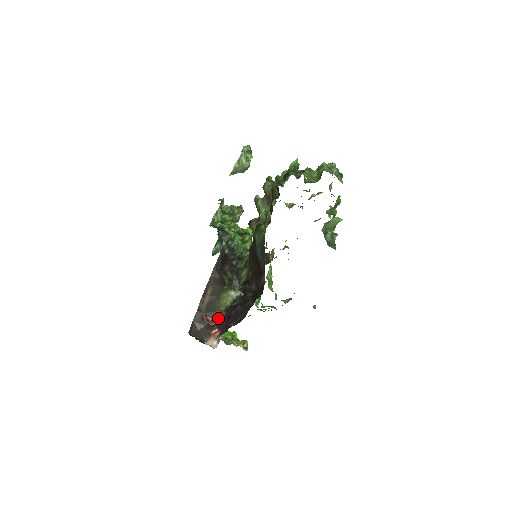
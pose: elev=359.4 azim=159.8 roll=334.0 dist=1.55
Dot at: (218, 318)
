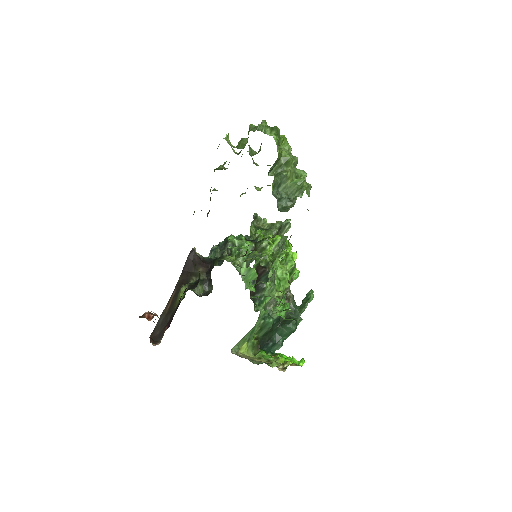
Dot at: (171, 317)
